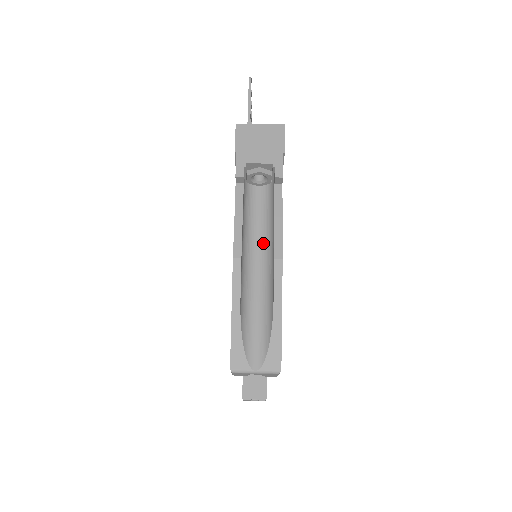
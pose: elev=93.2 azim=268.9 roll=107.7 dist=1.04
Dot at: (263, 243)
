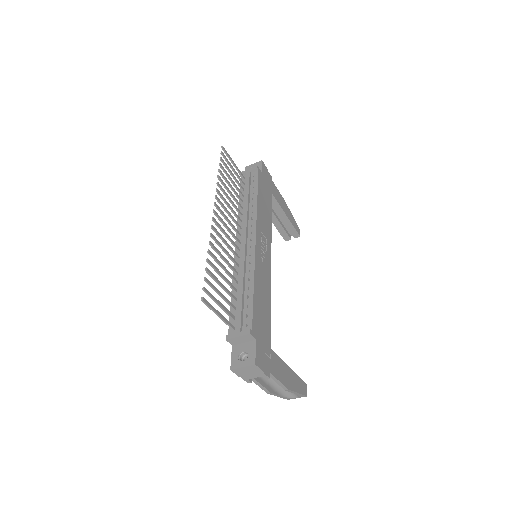
Dot at: occluded
